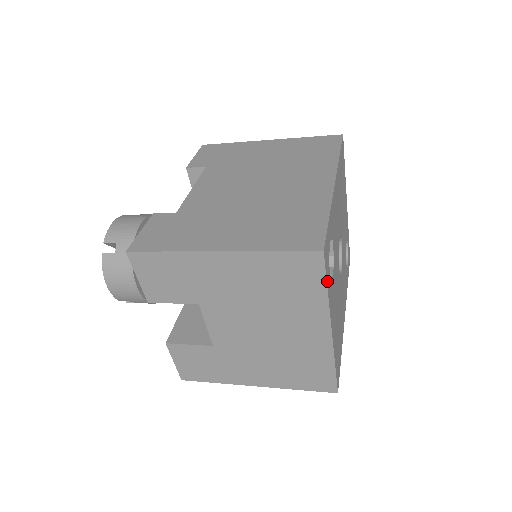
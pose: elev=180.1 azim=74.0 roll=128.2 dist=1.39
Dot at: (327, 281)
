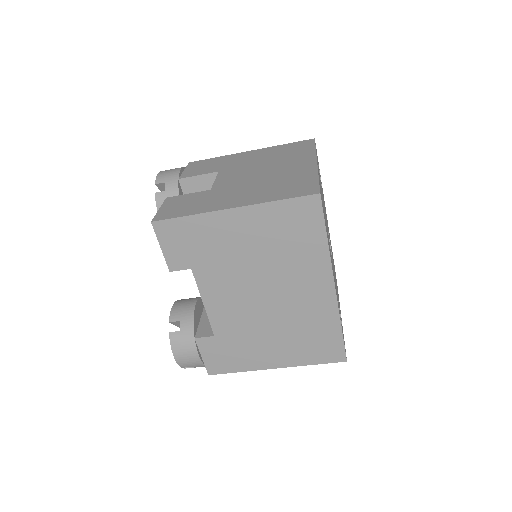
Dot at: occluded
